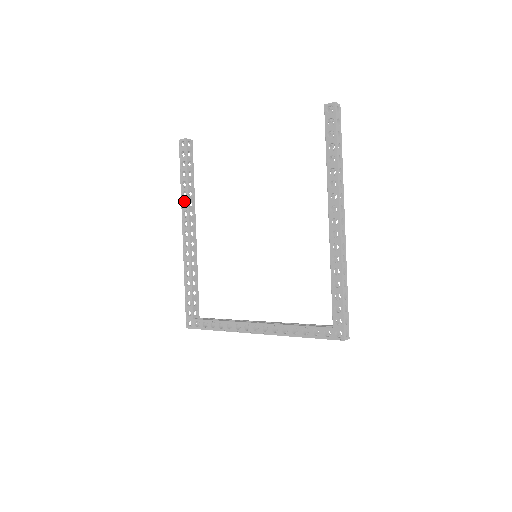
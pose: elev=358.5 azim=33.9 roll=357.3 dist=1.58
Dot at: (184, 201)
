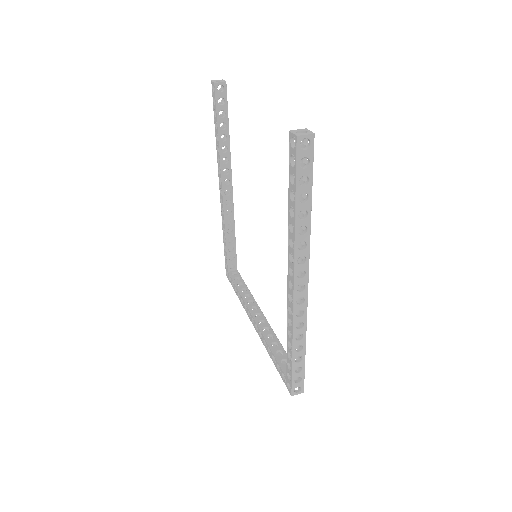
Dot at: occluded
